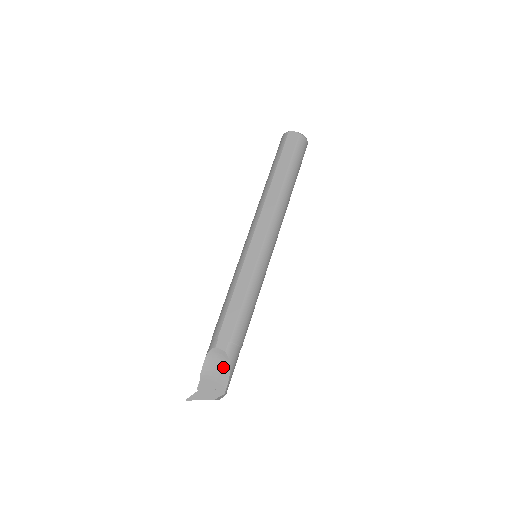
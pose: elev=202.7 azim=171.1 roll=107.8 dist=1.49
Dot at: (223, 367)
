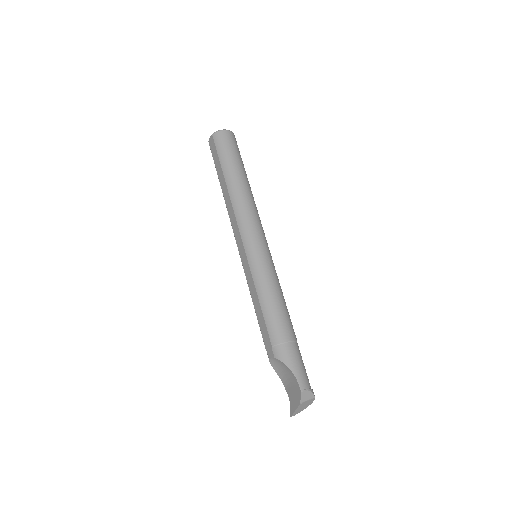
Dot at: (287, 370)
